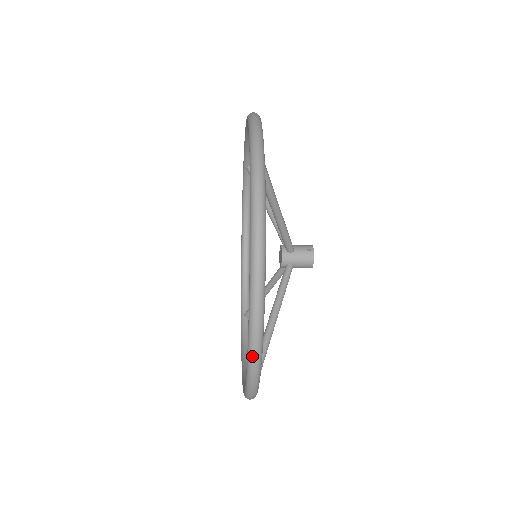
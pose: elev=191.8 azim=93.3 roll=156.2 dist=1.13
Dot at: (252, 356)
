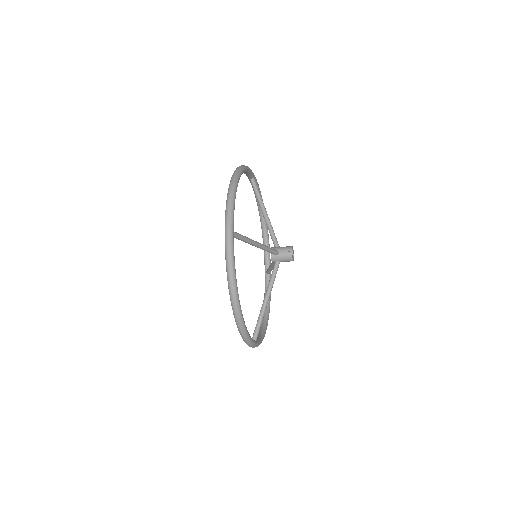
Dot at: (243, 339)
